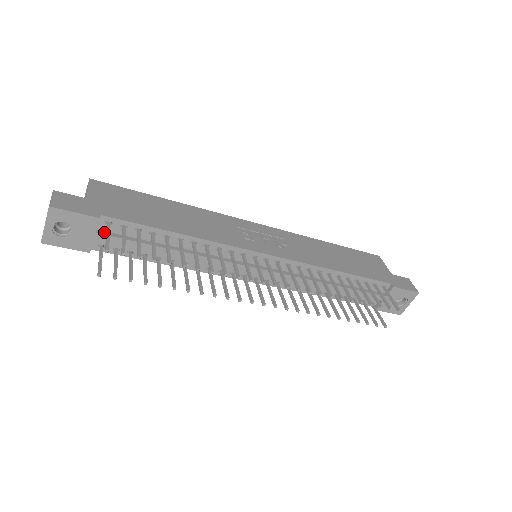
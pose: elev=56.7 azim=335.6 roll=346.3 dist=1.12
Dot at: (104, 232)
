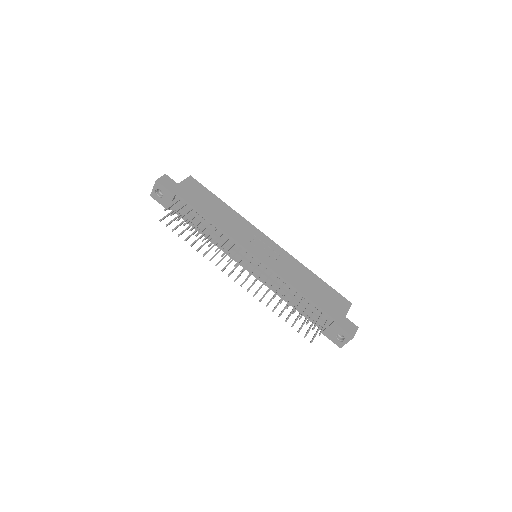
Dot at: (176, 203)
